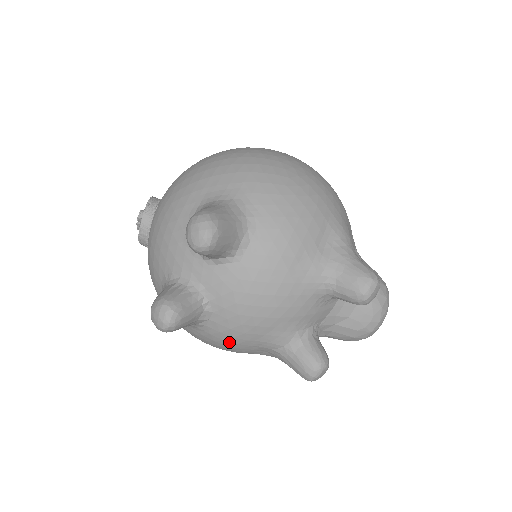
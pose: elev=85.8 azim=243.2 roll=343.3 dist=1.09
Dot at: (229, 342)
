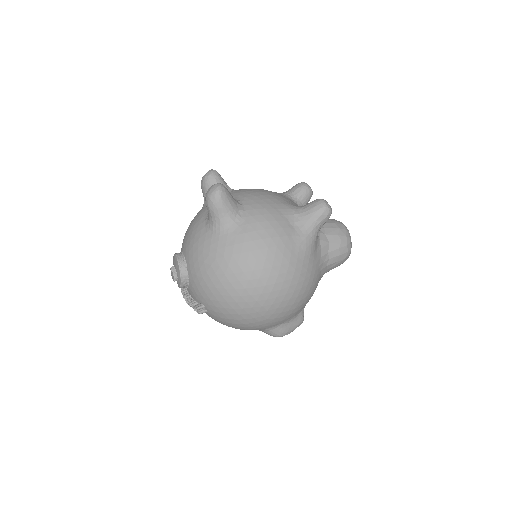
Dot at: (266, 215)
